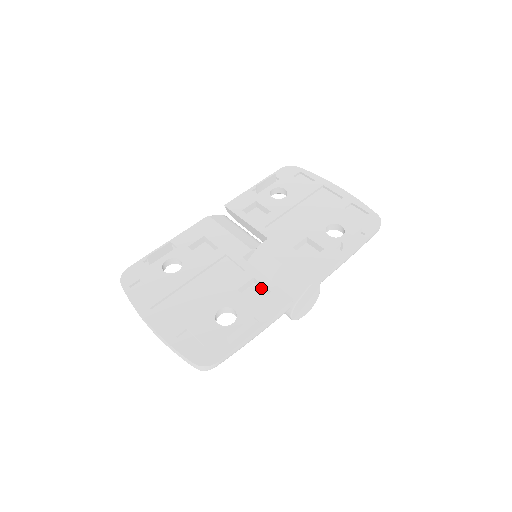
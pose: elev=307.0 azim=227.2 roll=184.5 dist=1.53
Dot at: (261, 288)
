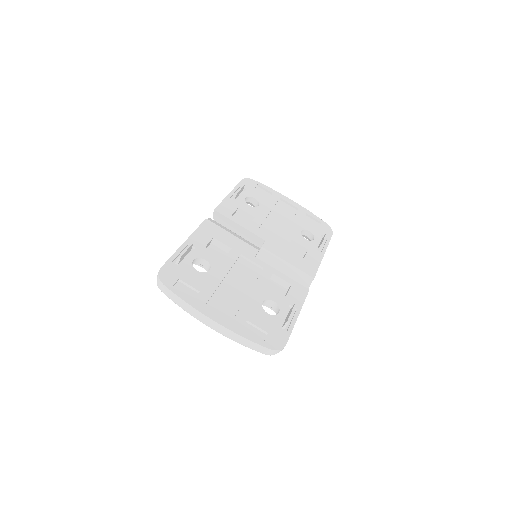
Dot at: (278, 283)
